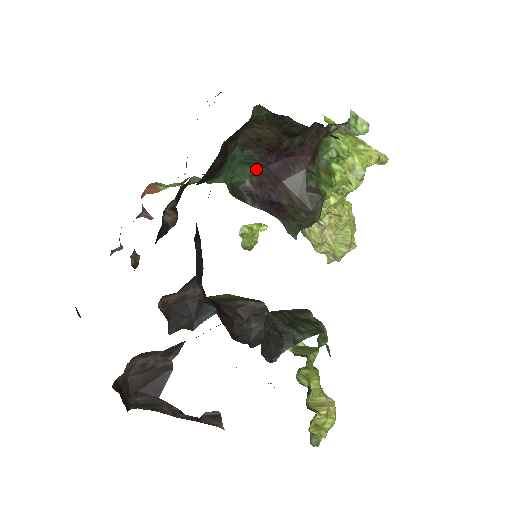
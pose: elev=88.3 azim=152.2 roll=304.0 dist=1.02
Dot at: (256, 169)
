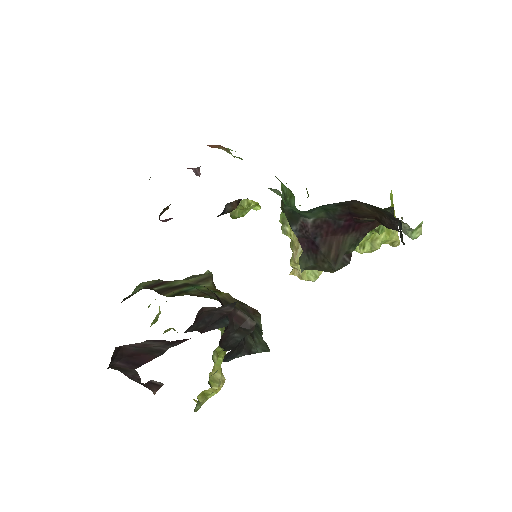
Dot at: (327, 216)
